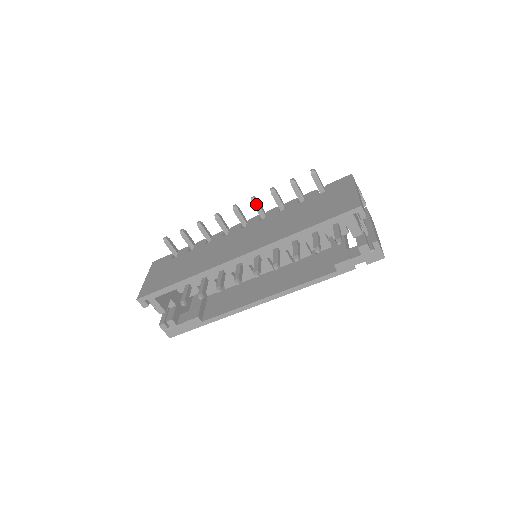
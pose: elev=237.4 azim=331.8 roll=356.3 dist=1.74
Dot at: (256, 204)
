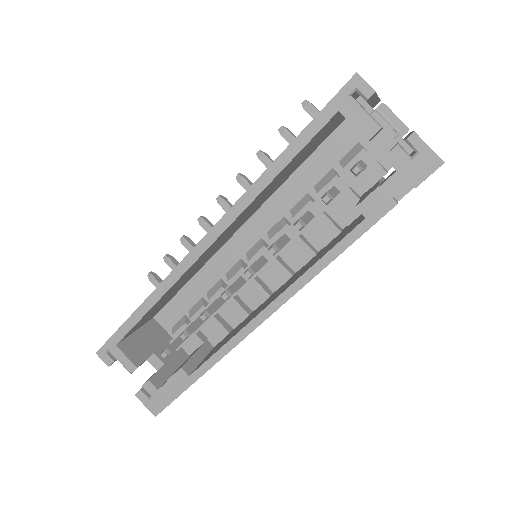
Dot at: (244, 183)
